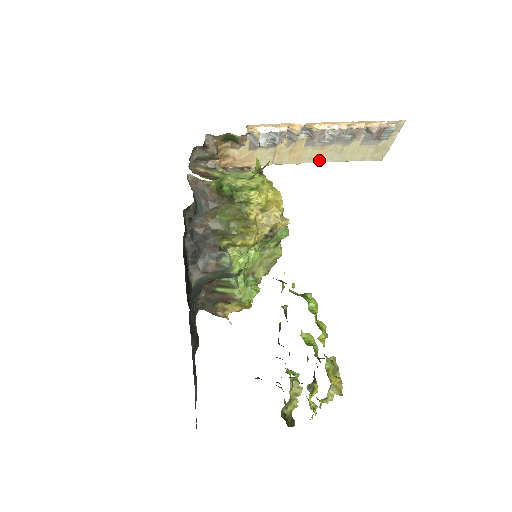
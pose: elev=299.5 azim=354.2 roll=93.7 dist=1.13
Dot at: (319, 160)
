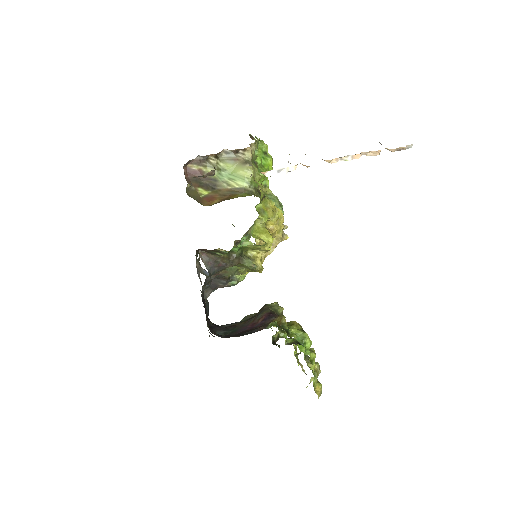
Dot at: occluded
